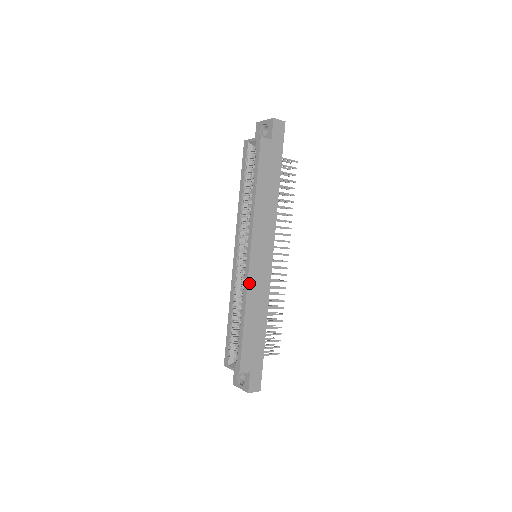
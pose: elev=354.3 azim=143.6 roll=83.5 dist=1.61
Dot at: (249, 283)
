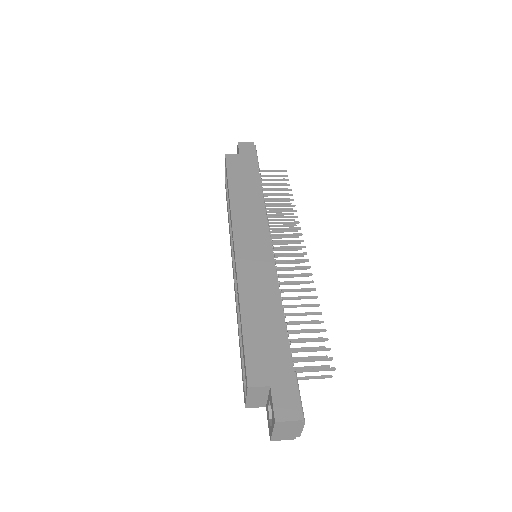
Dot at: (239, 270)
